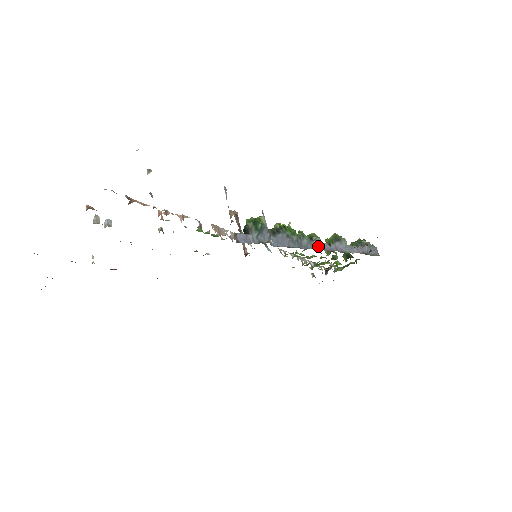
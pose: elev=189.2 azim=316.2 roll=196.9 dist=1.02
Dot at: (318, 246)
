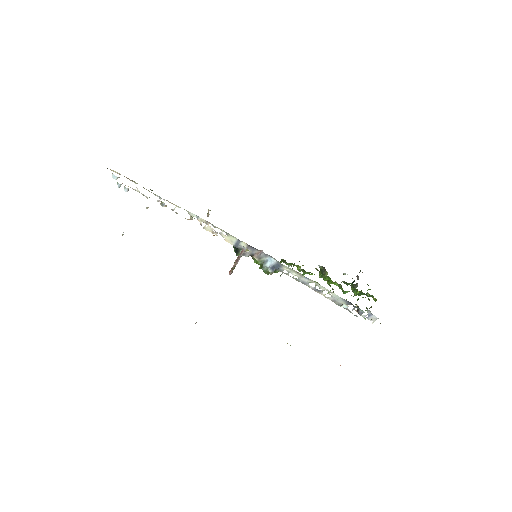
Dot at: occluded
